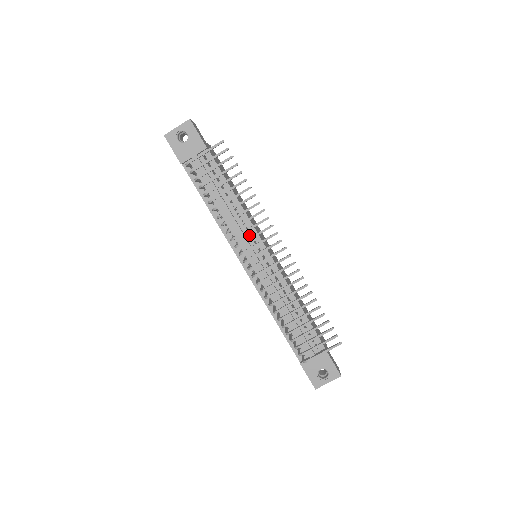
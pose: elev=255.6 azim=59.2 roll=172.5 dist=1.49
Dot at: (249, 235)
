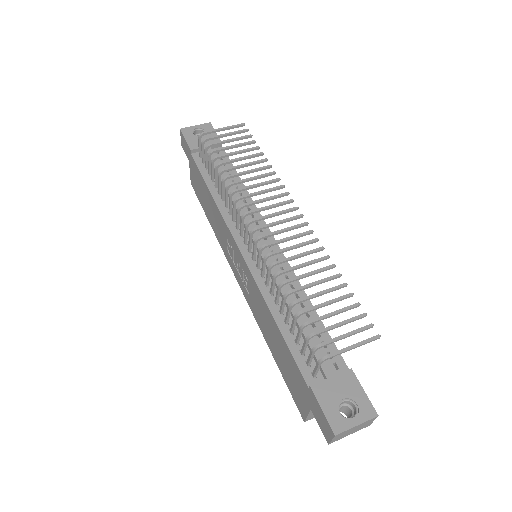
Dot at: occluded
